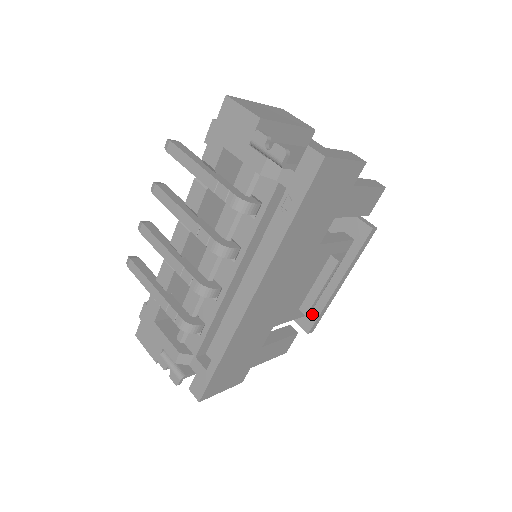
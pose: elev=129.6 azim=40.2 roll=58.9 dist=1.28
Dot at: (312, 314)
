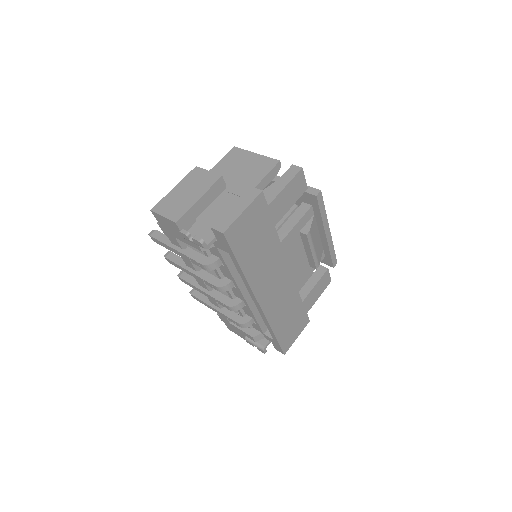
Dot at: (326, 256)
